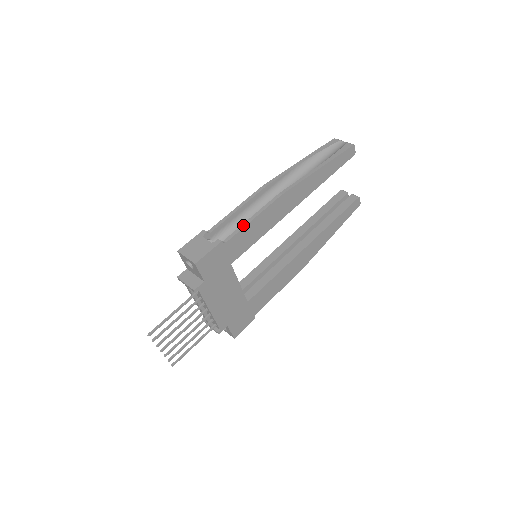
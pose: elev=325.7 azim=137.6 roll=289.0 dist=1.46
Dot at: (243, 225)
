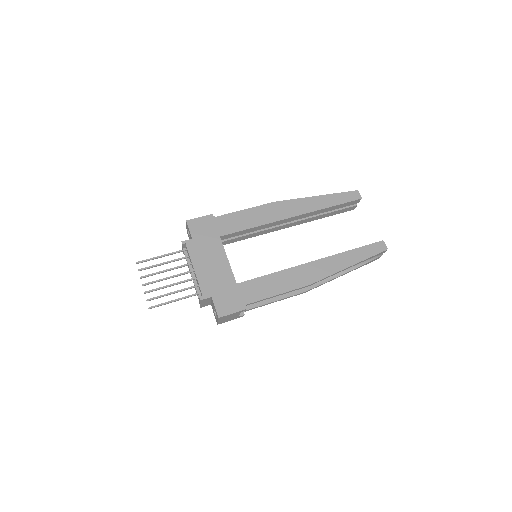
Dot at: (235, 212)
